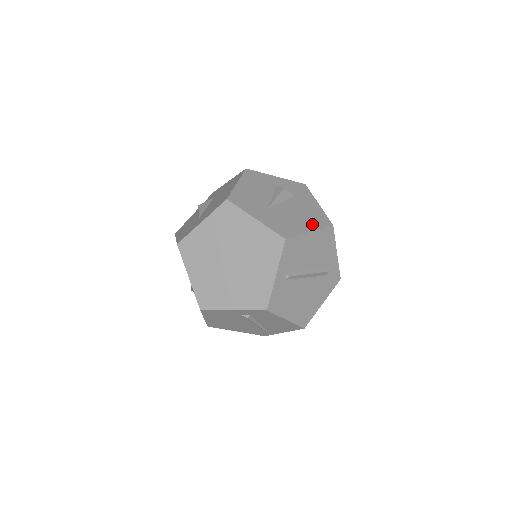
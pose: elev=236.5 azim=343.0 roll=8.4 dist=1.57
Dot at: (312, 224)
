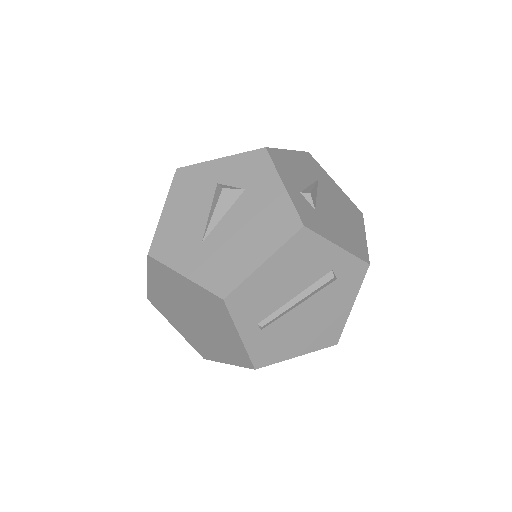
Dot at: (267, 243)
